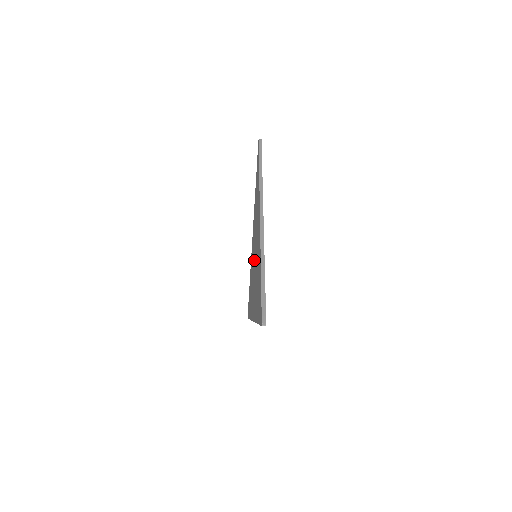
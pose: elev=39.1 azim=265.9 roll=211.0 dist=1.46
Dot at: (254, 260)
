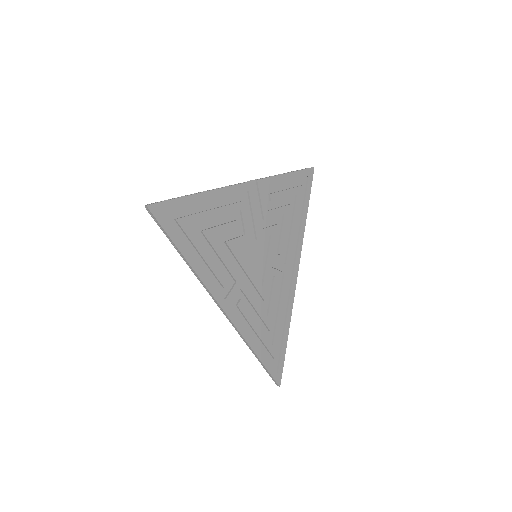
Dot at: (258, 255)
